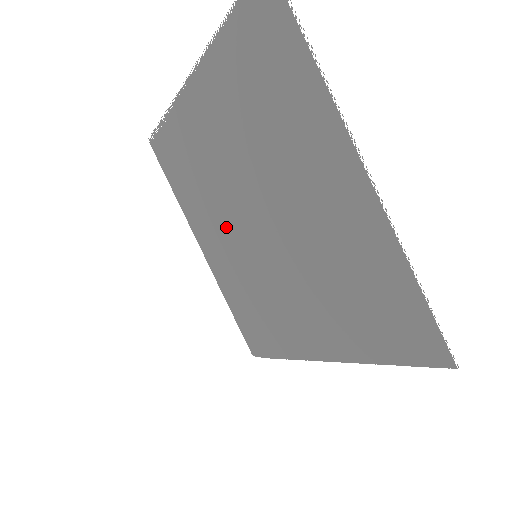
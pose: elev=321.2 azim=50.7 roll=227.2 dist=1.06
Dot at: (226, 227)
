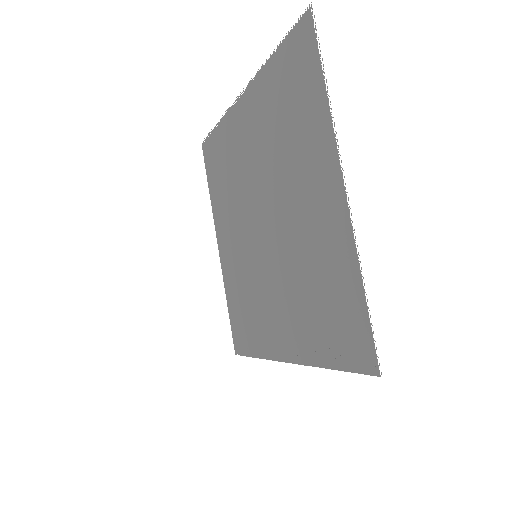
Dot at: (240, 227)
